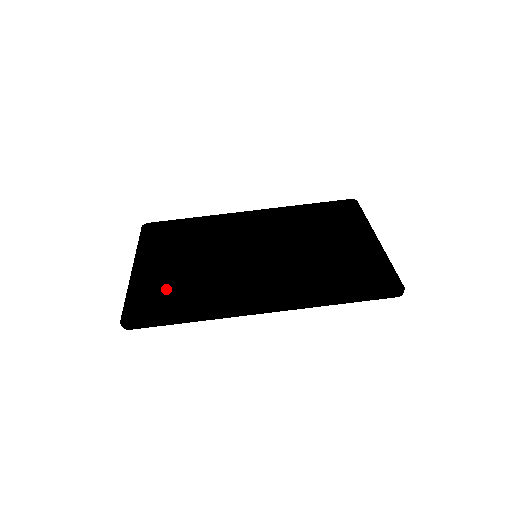
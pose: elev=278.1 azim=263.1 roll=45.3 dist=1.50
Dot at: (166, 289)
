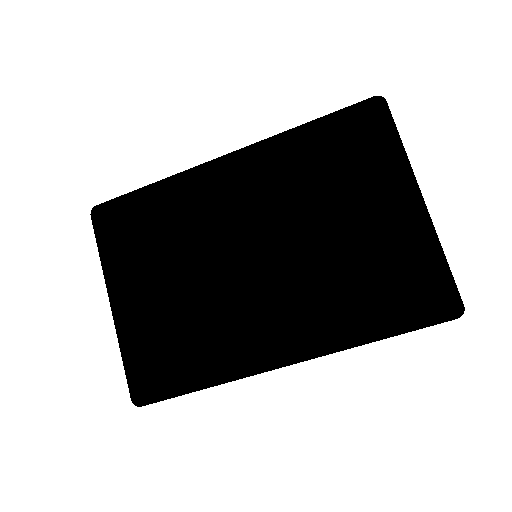
Dot at: (163, 341)
